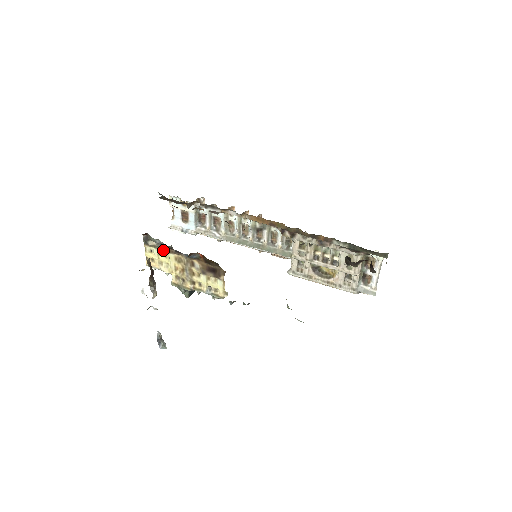
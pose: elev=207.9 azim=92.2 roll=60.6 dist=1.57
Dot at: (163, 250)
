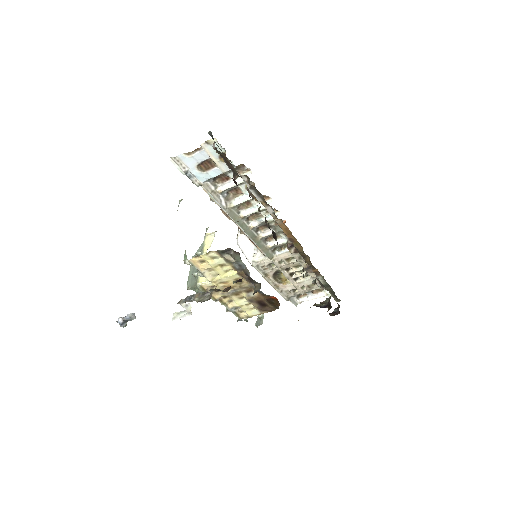
Dot at: (233, 267)
